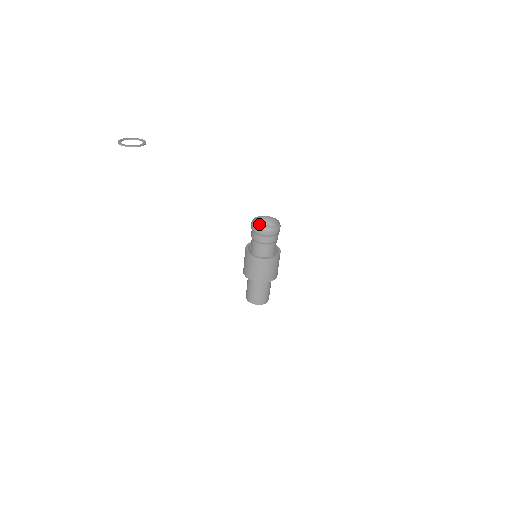
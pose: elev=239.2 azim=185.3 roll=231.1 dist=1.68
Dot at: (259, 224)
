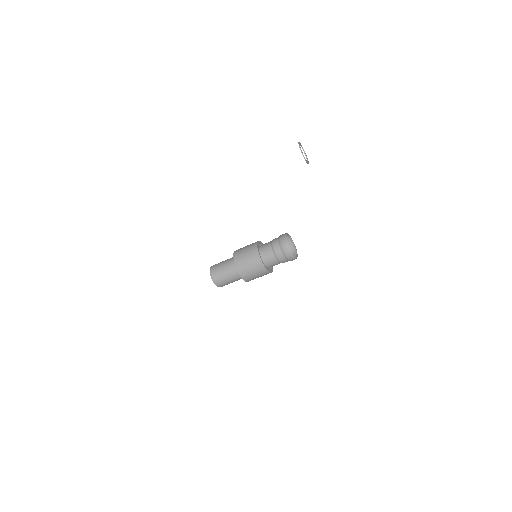
Dot at: occluded
